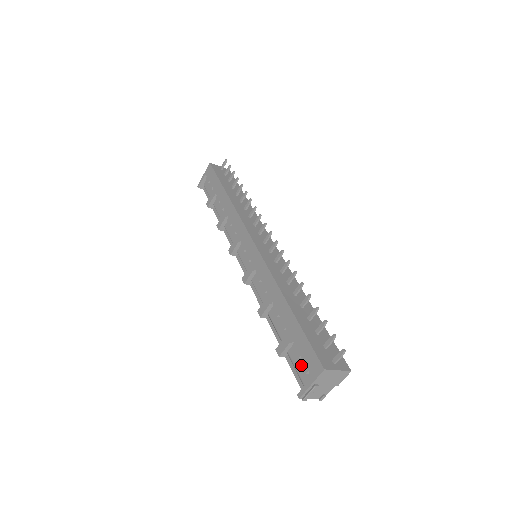
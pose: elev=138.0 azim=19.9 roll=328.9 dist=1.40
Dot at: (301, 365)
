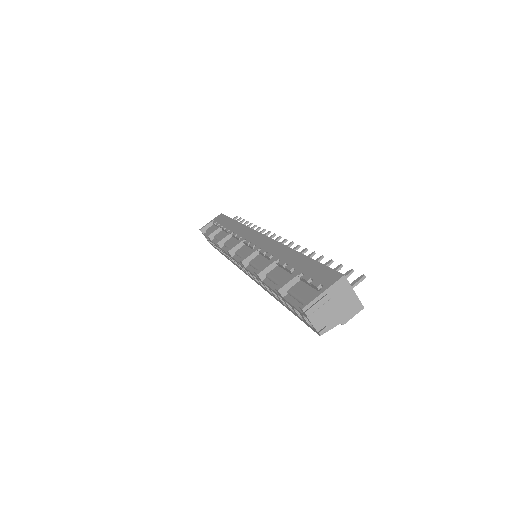
Dot at: (307, 291)
